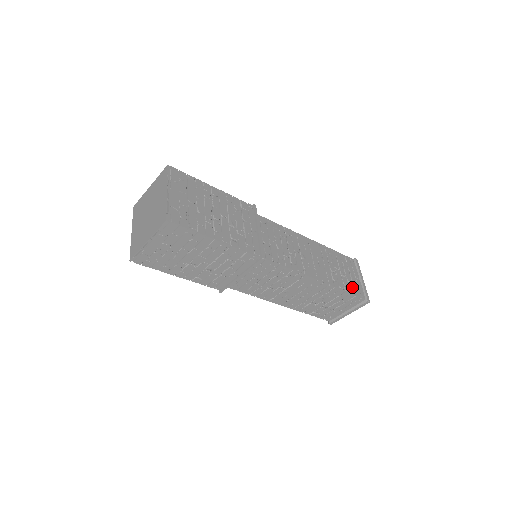
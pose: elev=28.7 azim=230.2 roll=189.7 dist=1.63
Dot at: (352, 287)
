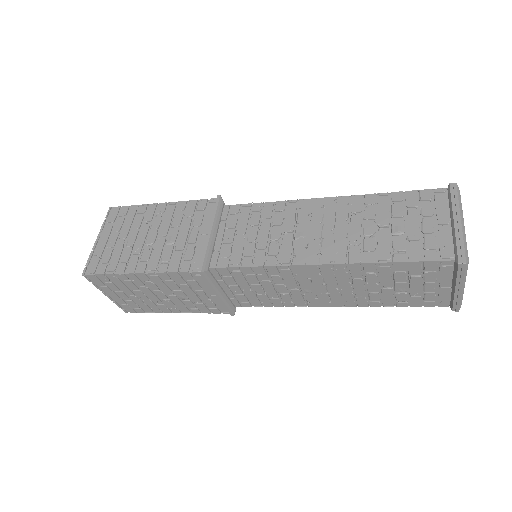
Dot at: (417, 248)
